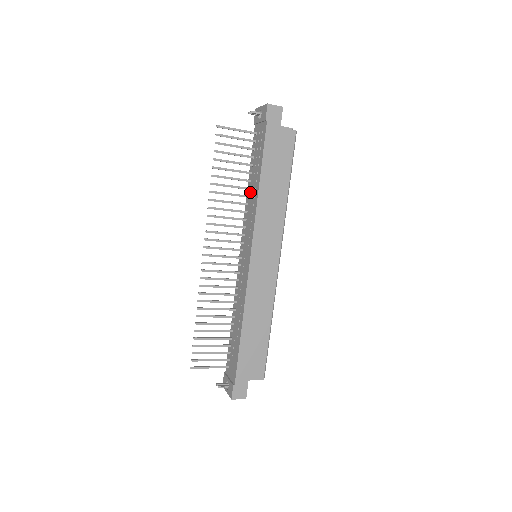
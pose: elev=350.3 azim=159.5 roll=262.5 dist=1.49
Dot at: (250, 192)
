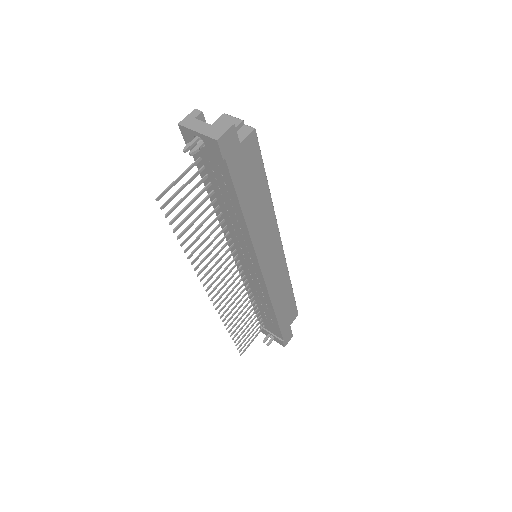
Dot at: (225, 217)
